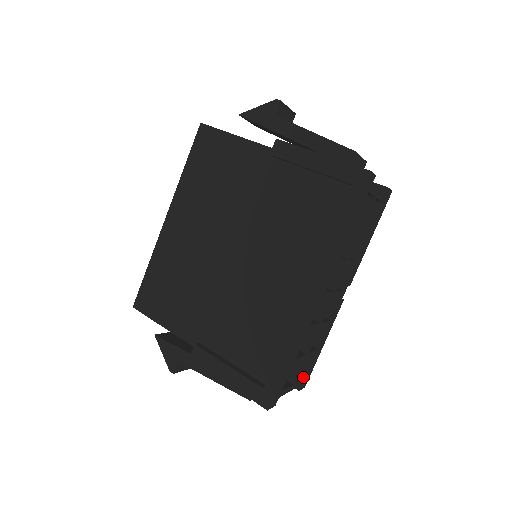
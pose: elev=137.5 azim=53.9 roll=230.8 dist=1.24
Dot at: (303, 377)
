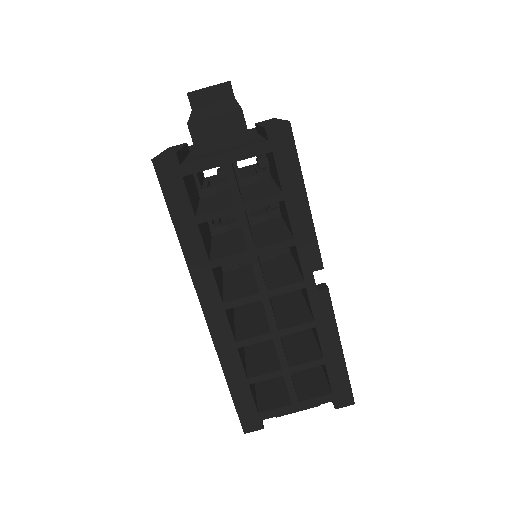
Dot at: (328, 392)
